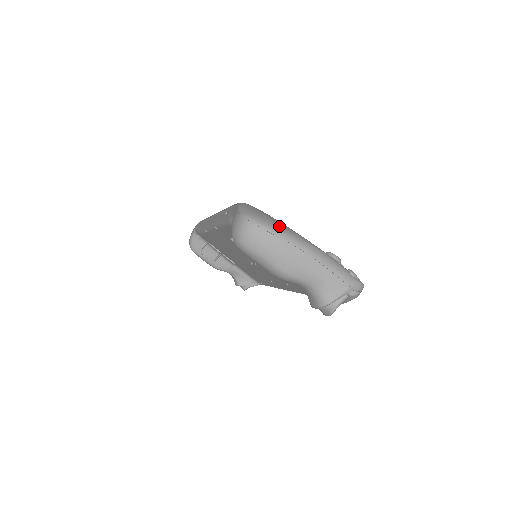
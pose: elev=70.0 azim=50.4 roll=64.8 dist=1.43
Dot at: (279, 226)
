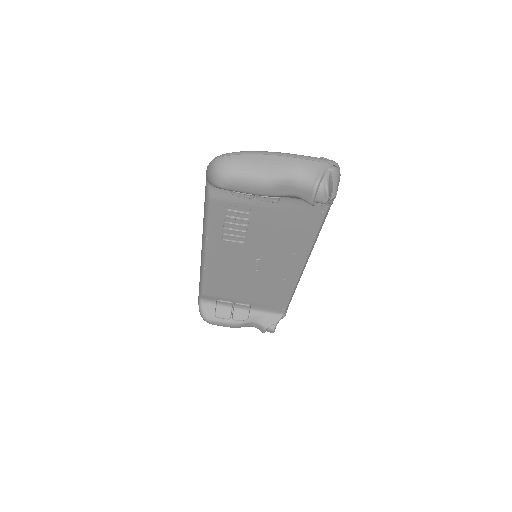
Dot at: occluded
